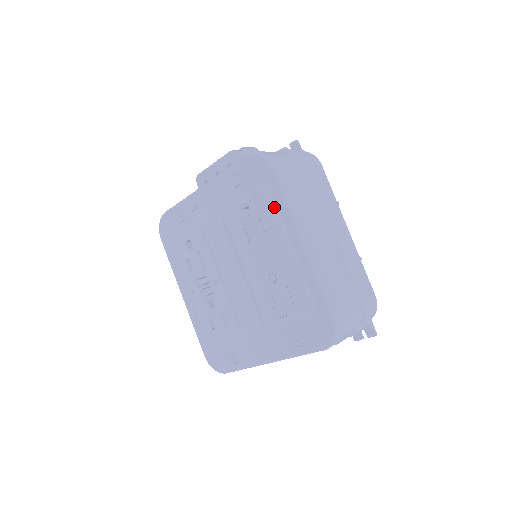
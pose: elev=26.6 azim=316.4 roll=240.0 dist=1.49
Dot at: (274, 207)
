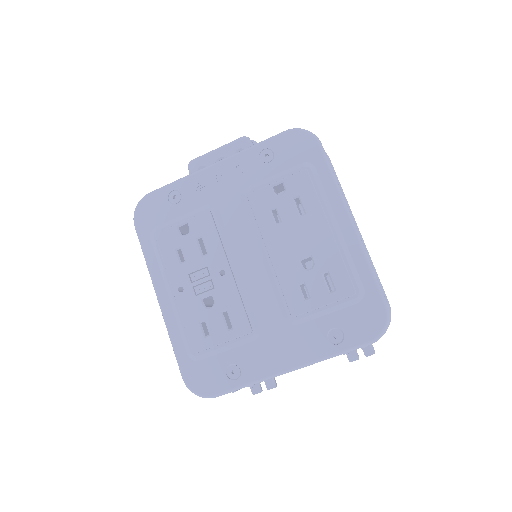
Dot at: (318, 184)
